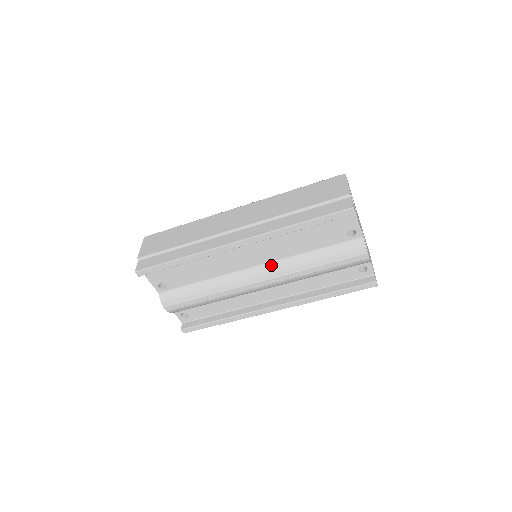
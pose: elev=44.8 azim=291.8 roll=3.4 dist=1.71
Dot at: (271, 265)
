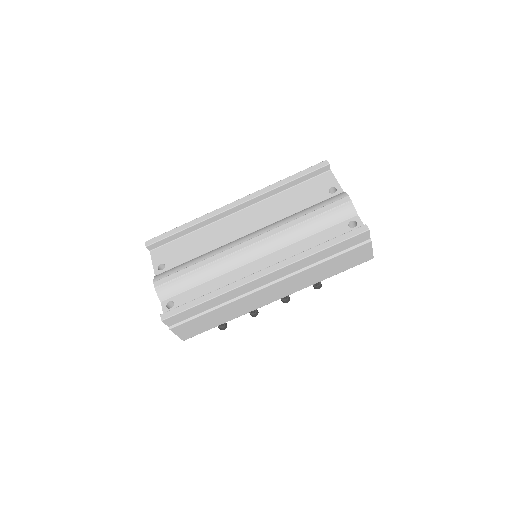
Dot at: (263, 228)
